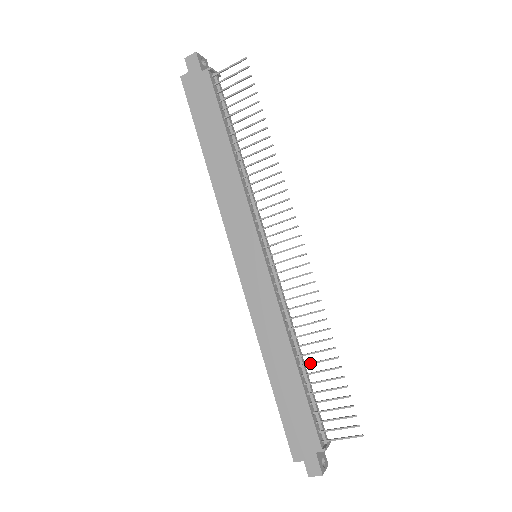
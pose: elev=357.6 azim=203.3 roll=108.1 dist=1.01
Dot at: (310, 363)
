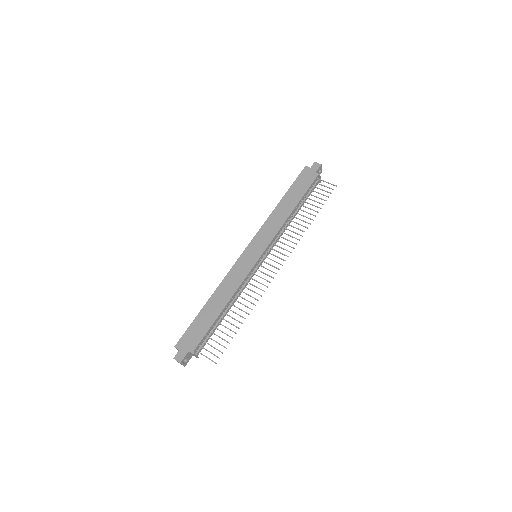
Dot at: (229, 315)
